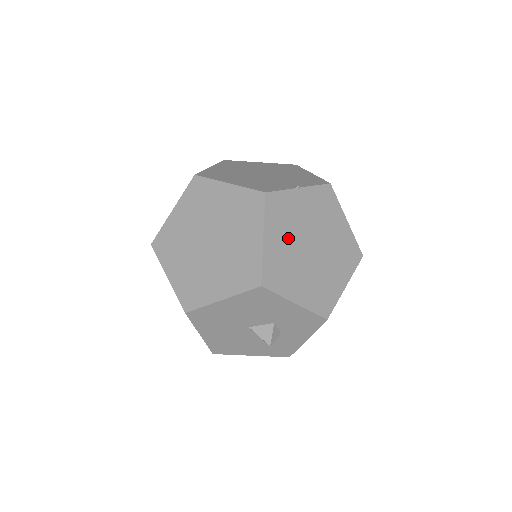
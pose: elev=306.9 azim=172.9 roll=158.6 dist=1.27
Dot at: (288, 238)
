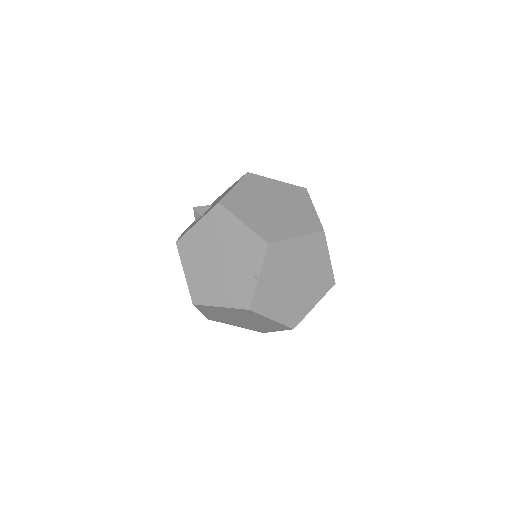
Dot at: (281, 300)
